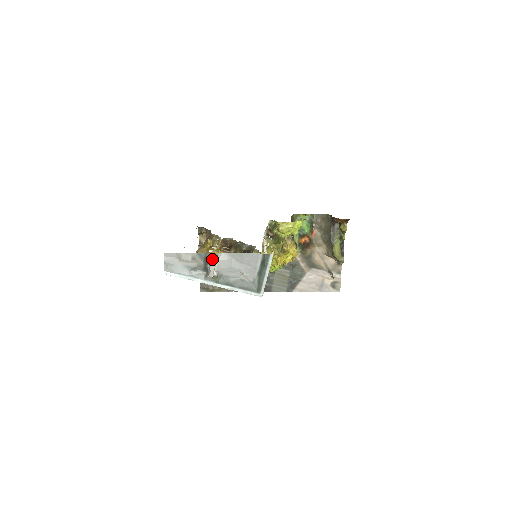
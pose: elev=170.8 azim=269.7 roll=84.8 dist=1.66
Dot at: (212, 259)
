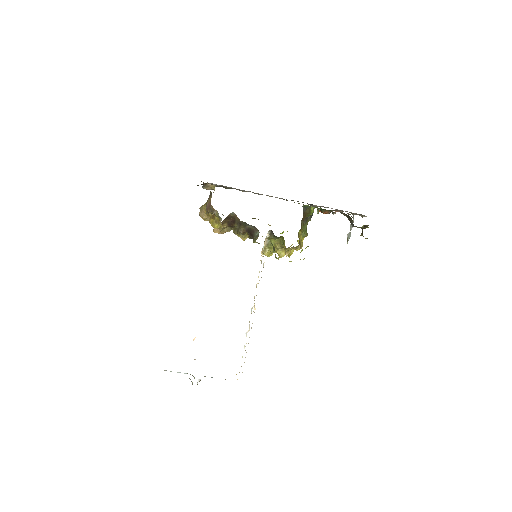
Dot at: occluded
